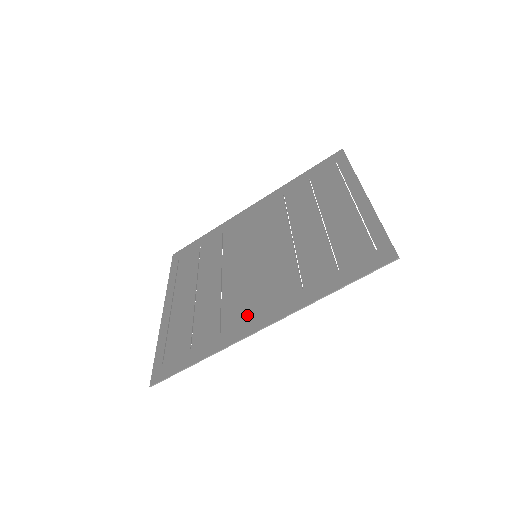
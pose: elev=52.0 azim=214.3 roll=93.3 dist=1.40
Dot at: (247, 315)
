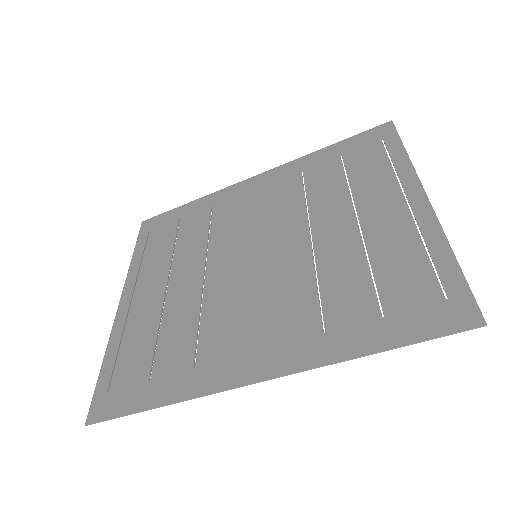
Dot at: (236, 351)
